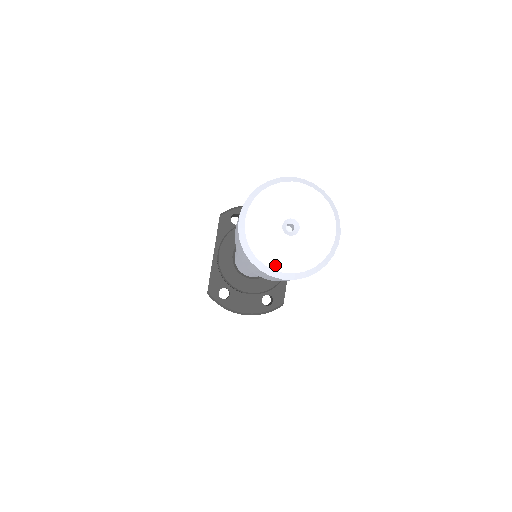
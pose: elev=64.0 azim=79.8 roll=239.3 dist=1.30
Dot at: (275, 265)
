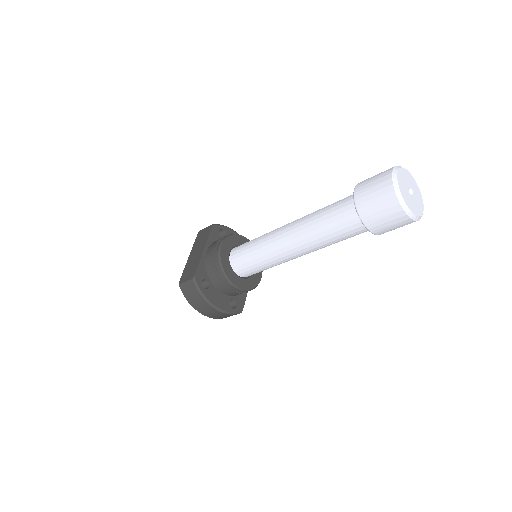
Dot at: (408, 204)
